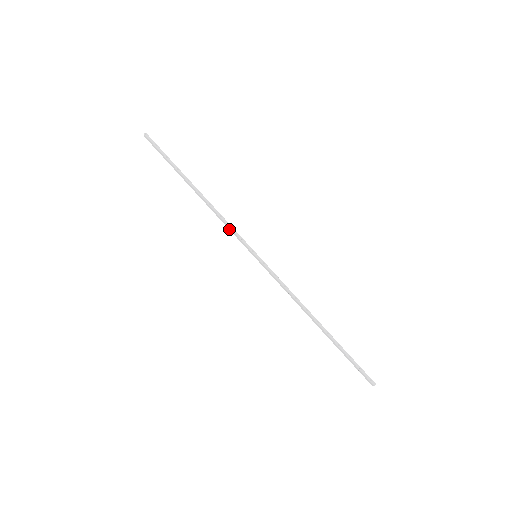
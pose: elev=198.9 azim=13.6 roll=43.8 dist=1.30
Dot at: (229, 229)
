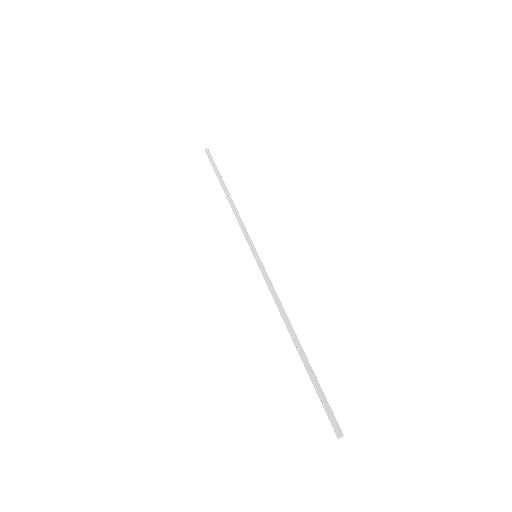
Dot at: (241, 228)
